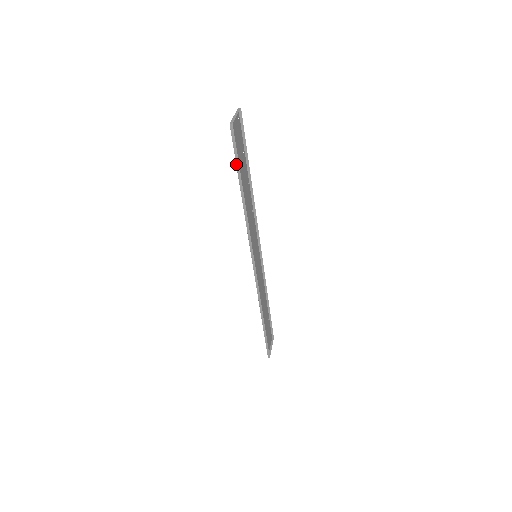
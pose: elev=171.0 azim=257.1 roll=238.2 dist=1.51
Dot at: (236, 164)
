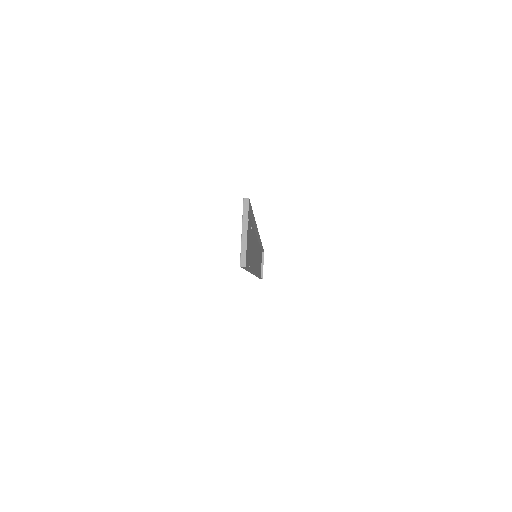
Dot at: occluded
